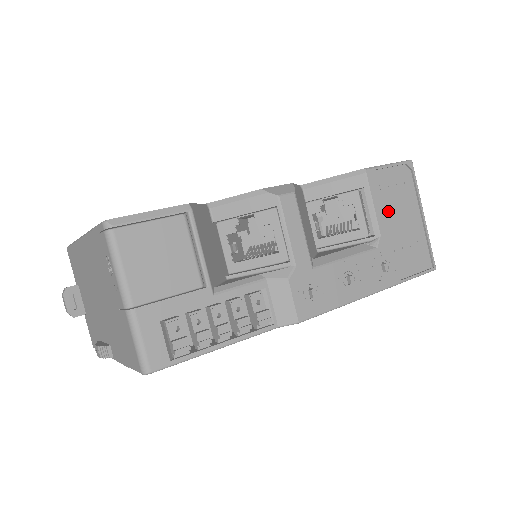
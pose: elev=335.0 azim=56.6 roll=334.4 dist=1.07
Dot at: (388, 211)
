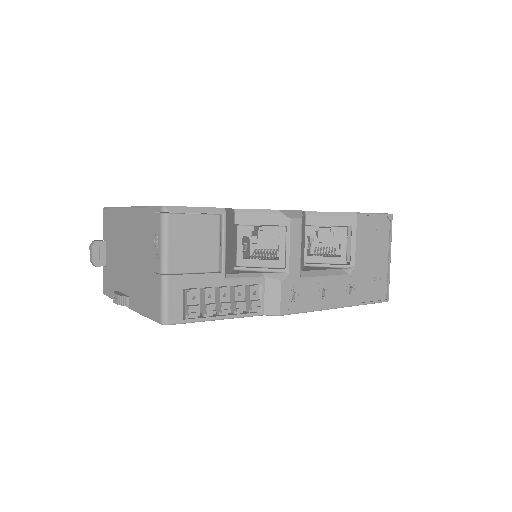
Dot at: (365, 249)
